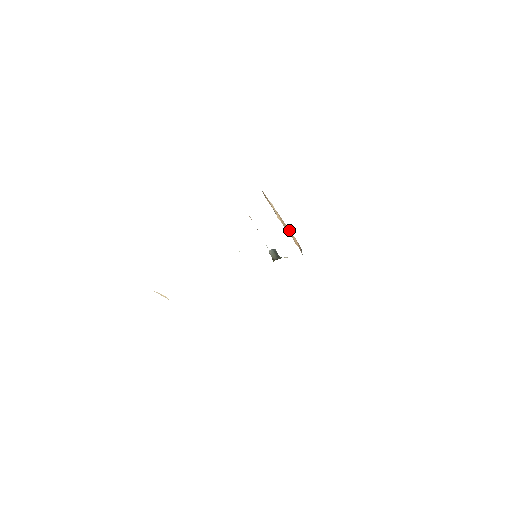
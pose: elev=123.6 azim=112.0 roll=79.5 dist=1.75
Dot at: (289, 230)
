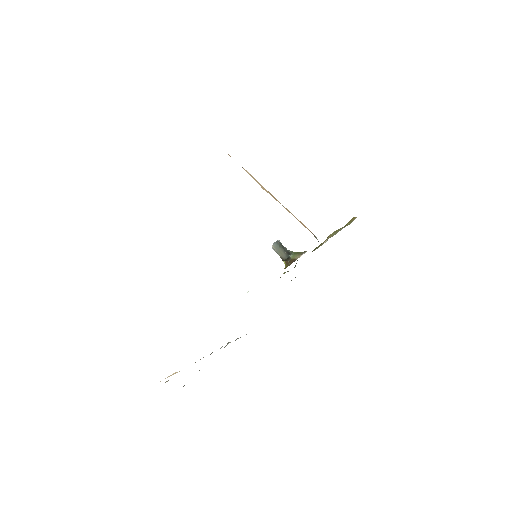
Dot at: (290, 212)
